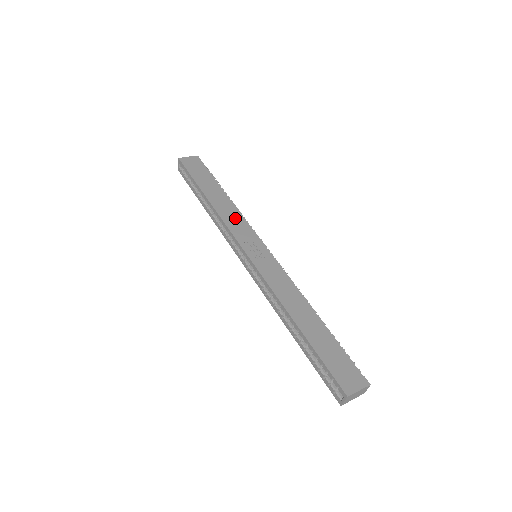
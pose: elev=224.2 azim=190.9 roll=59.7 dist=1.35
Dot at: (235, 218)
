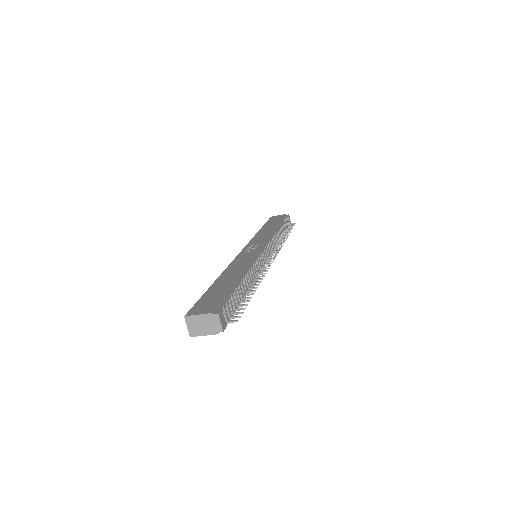
Dot at: (264, 236)
